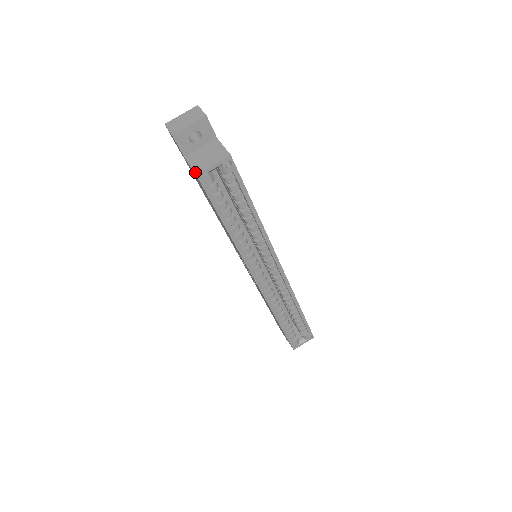
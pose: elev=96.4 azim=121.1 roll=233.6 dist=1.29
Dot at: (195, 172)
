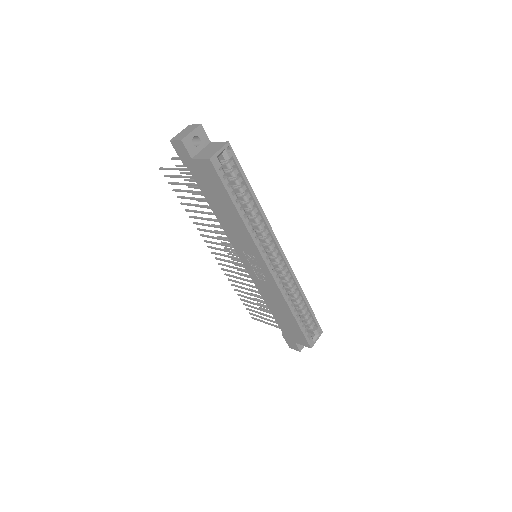
Dot at: (207, 158)
